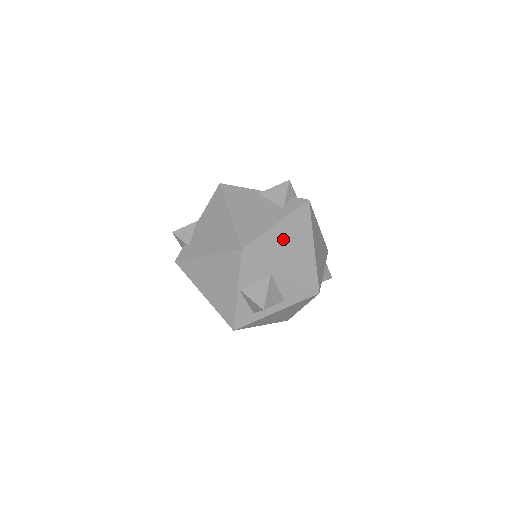
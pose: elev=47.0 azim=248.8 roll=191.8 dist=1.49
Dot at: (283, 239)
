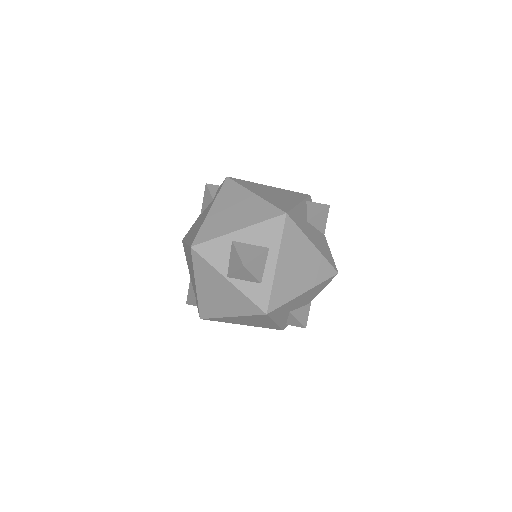
Dot at: (222, 213)
